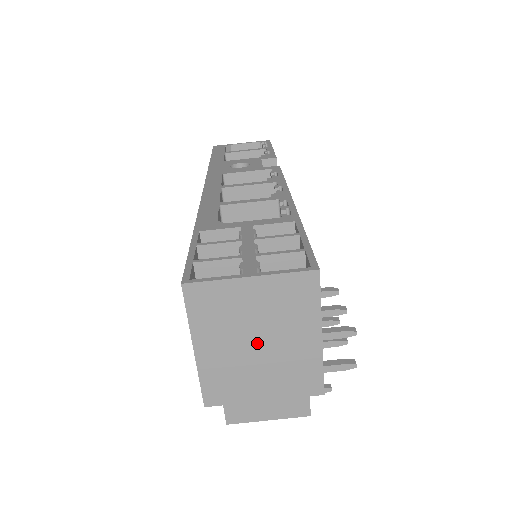
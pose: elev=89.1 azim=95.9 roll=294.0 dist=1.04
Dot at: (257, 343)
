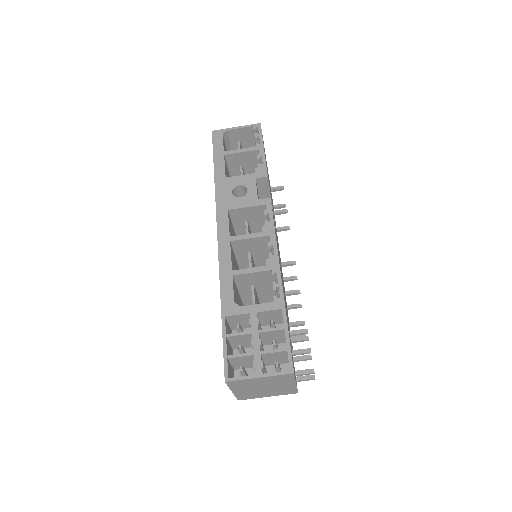
Dot at: (263, 388)
